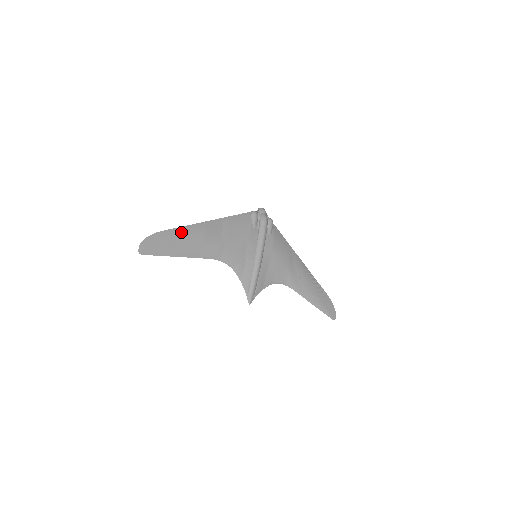
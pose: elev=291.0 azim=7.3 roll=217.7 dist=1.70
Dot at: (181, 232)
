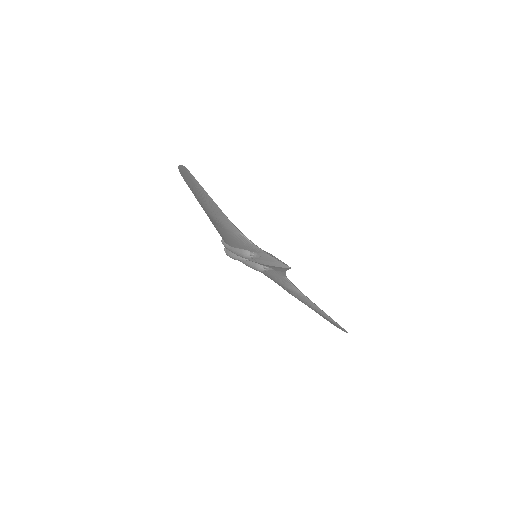
Dot at: occluded
